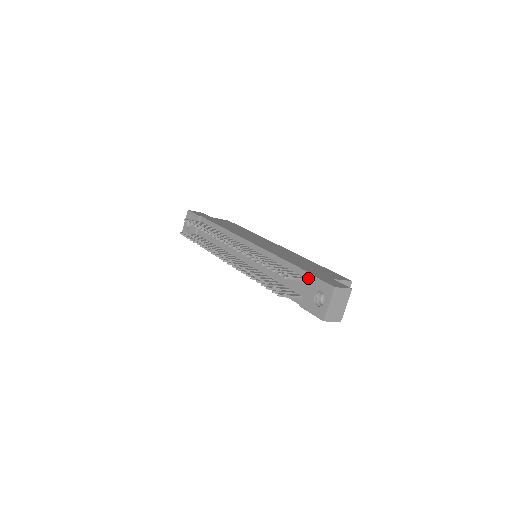
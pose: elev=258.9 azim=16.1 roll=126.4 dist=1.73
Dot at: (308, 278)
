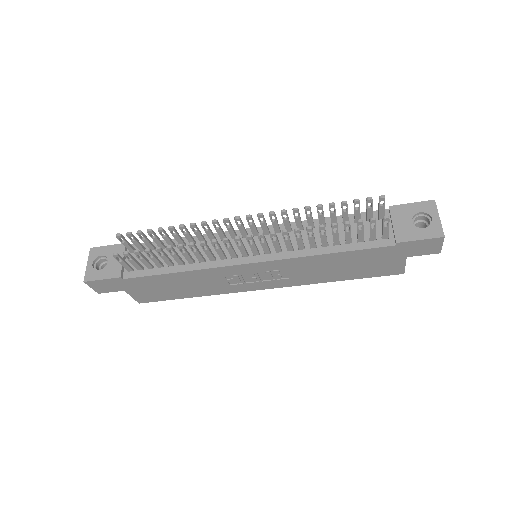
Dot at: (390, 210)
